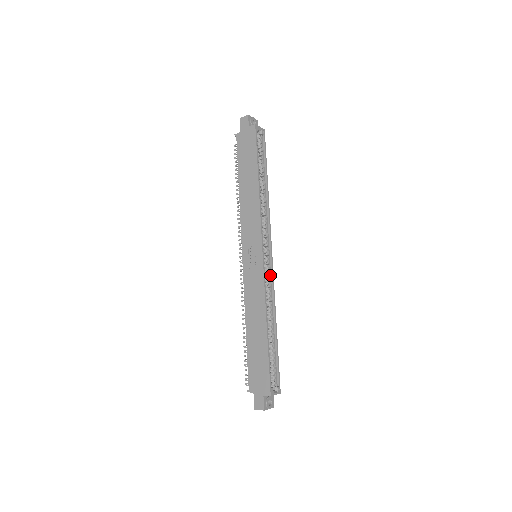
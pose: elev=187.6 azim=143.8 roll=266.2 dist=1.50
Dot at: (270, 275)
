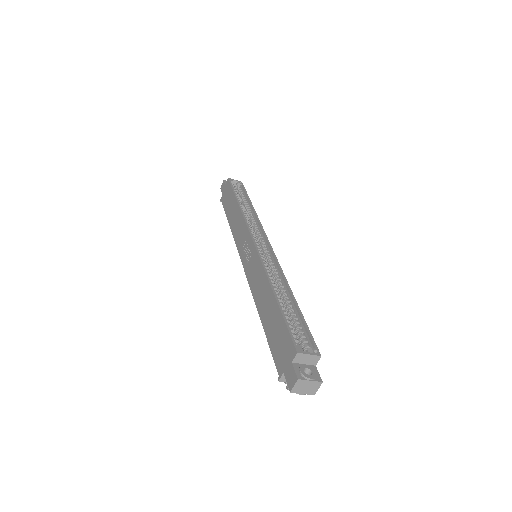
Dot at: (272, 258)
